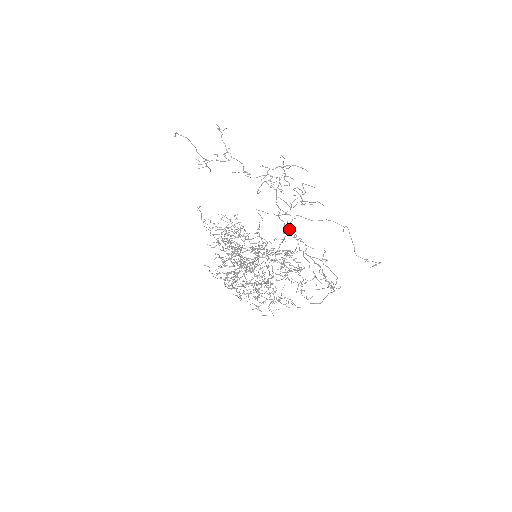
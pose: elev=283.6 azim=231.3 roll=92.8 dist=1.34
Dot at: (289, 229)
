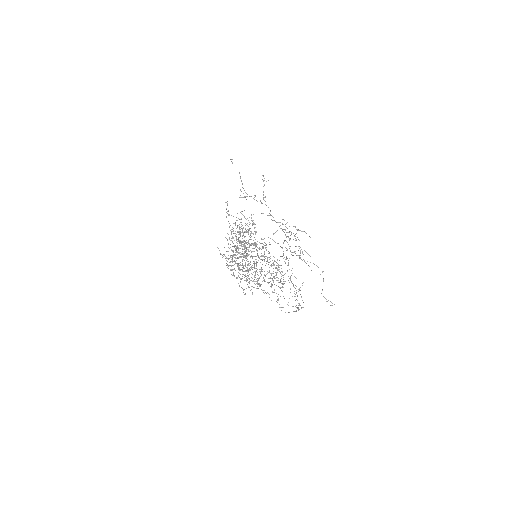
Dot at: occluded
